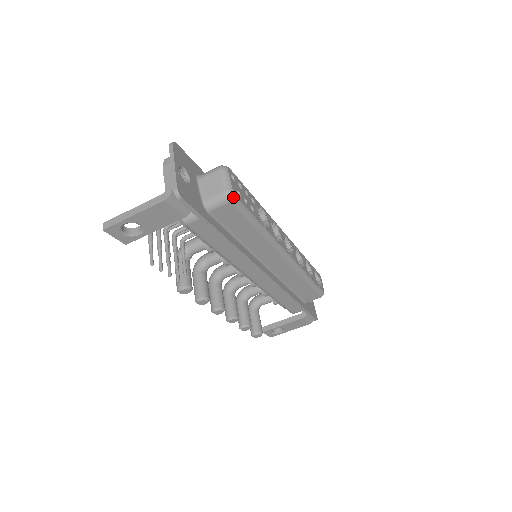
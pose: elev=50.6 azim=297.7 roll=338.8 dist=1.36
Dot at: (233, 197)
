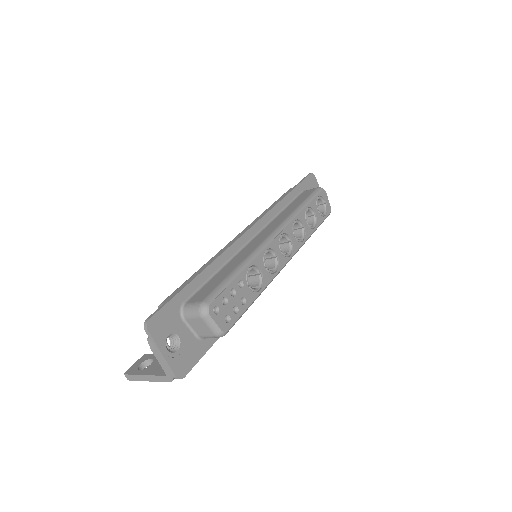
Dot at: (225, 334)
